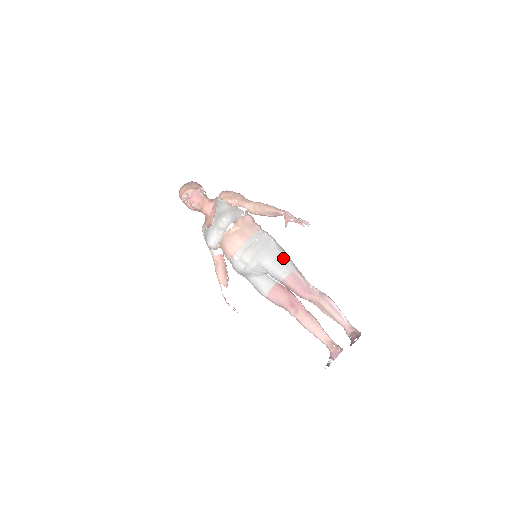
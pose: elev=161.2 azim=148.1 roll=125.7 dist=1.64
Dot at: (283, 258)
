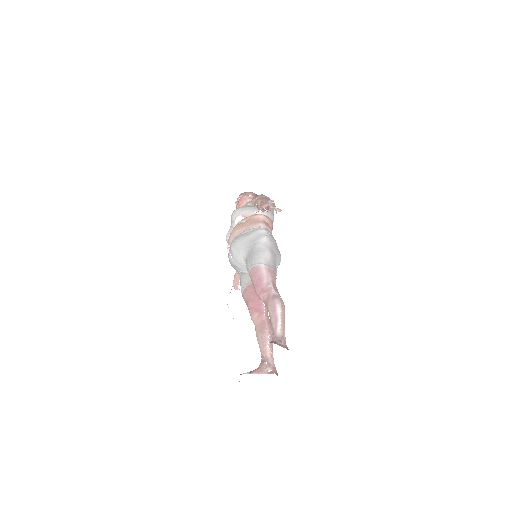
Dot at: (260, 252)
